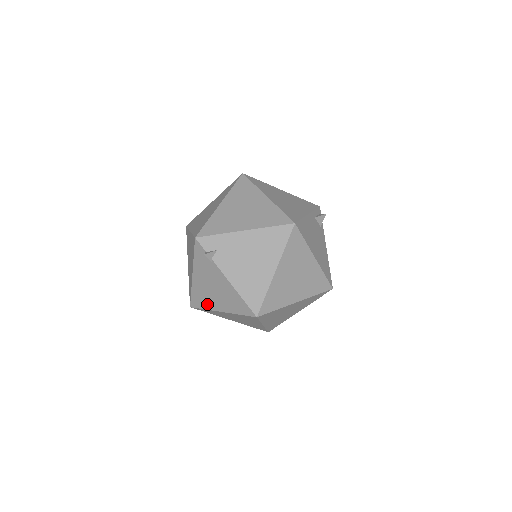
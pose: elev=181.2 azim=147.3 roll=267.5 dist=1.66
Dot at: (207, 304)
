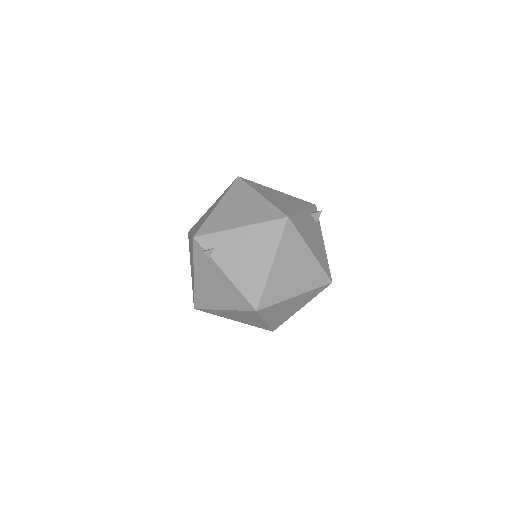
Dot at: (209, 304)
